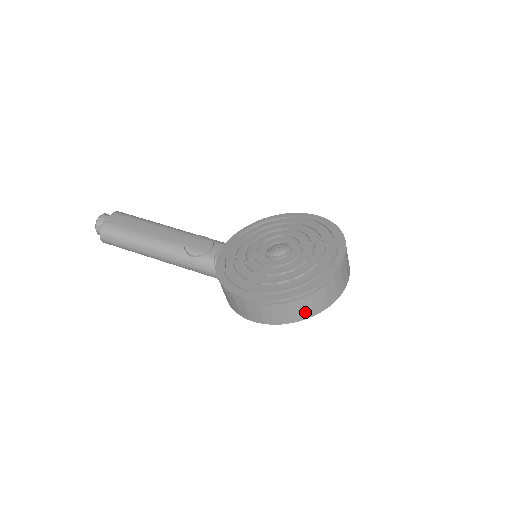
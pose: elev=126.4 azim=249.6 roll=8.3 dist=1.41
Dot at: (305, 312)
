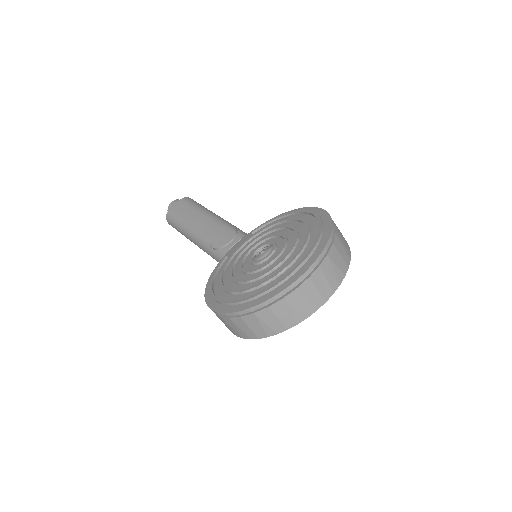
Dot at: (256, 331)
